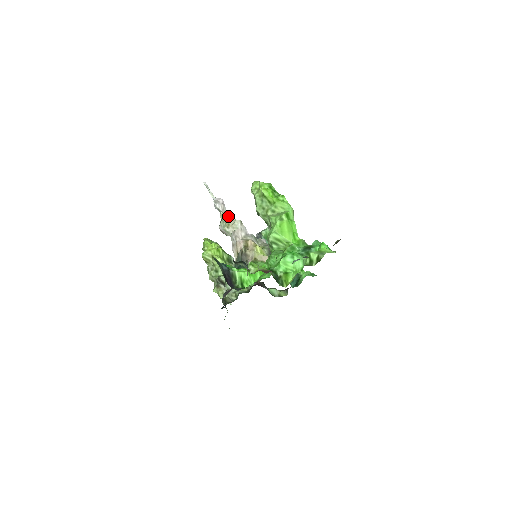
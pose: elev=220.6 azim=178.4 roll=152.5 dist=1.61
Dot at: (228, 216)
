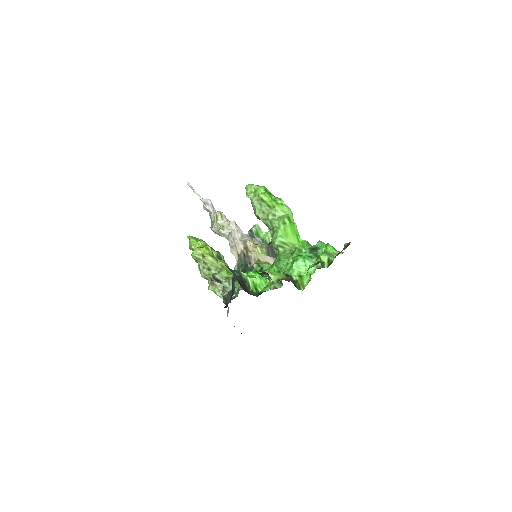
Dot at: (221, 218)
